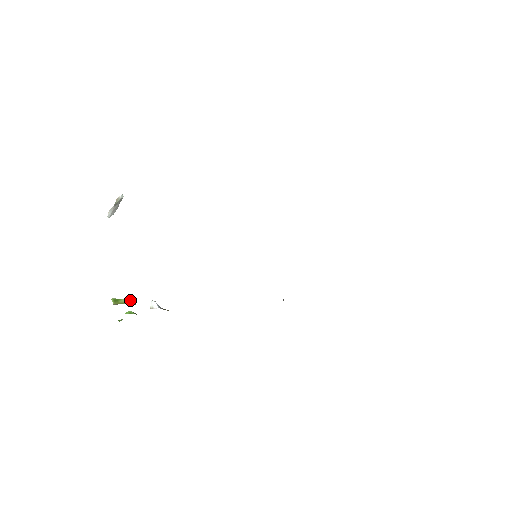
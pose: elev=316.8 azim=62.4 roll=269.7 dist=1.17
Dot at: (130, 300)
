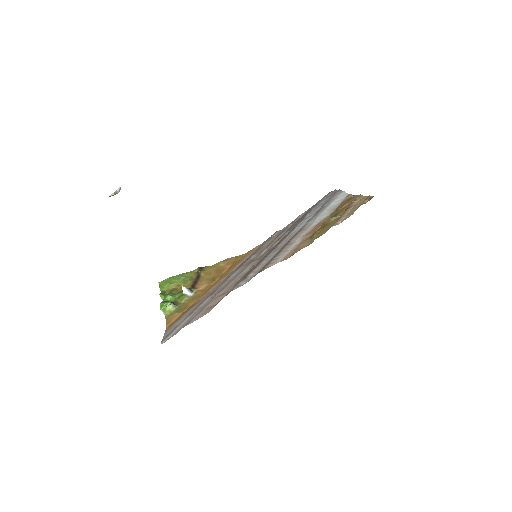
Dot at: (173, 305)
